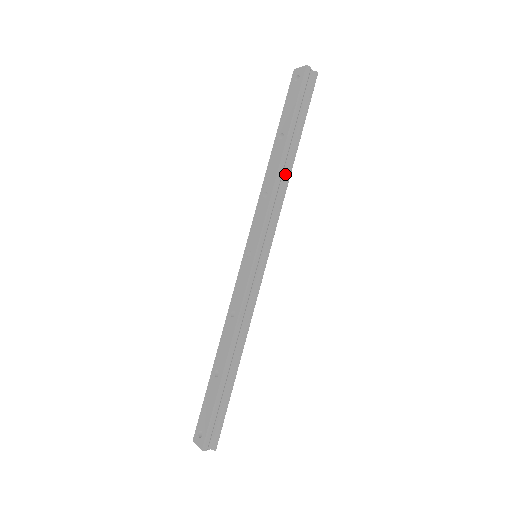
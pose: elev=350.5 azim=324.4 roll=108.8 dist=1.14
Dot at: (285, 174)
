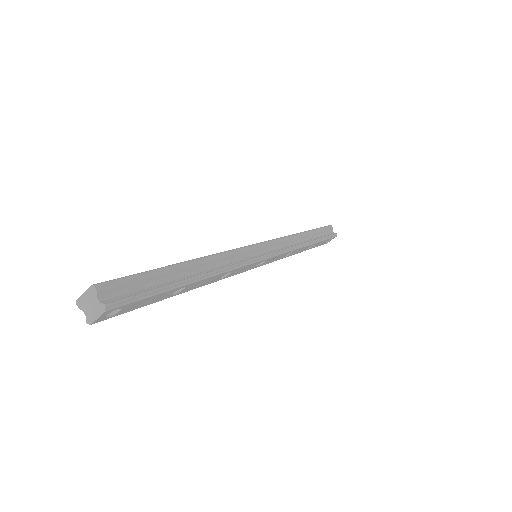
Dot at: (300, 242)
